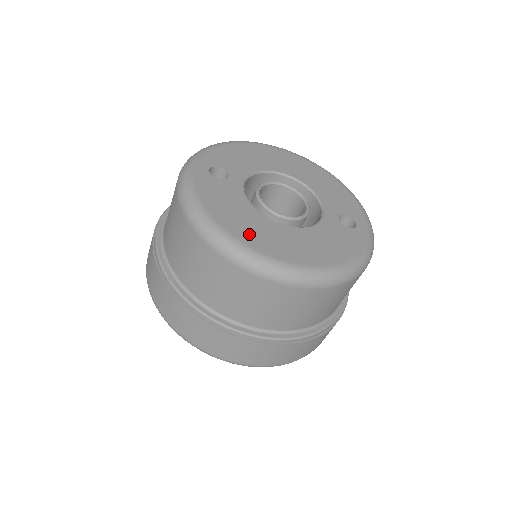
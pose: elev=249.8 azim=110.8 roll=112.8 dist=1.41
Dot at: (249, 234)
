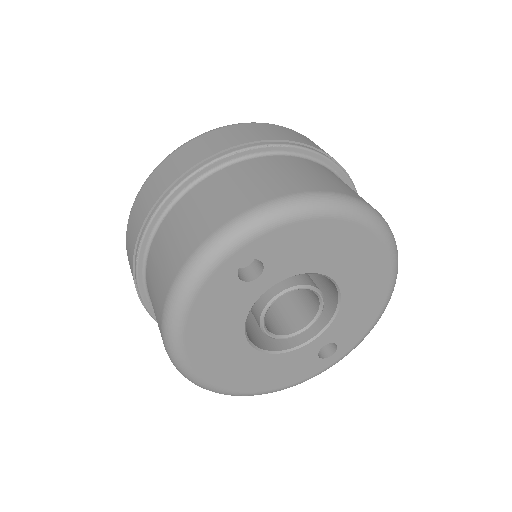
Dot at: (206, 356)
